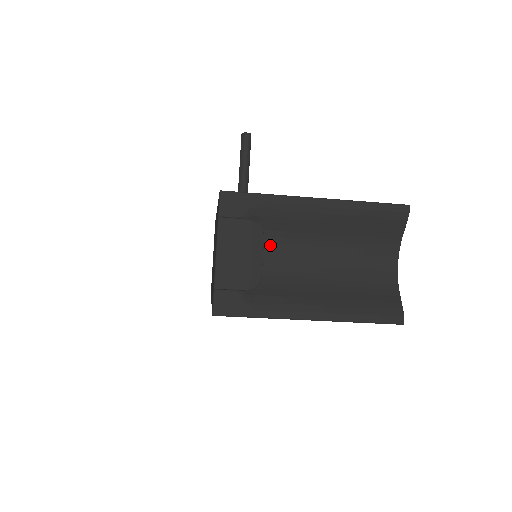
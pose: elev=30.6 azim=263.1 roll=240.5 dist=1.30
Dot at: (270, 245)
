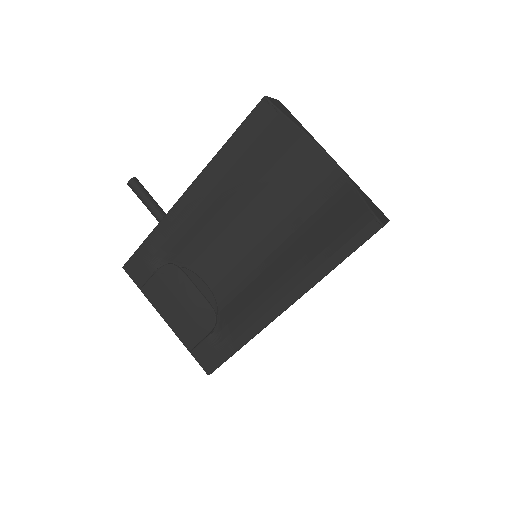
Dot at: (202, 268)
